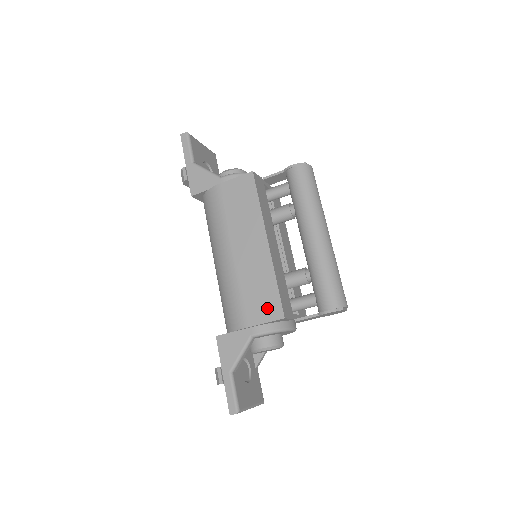
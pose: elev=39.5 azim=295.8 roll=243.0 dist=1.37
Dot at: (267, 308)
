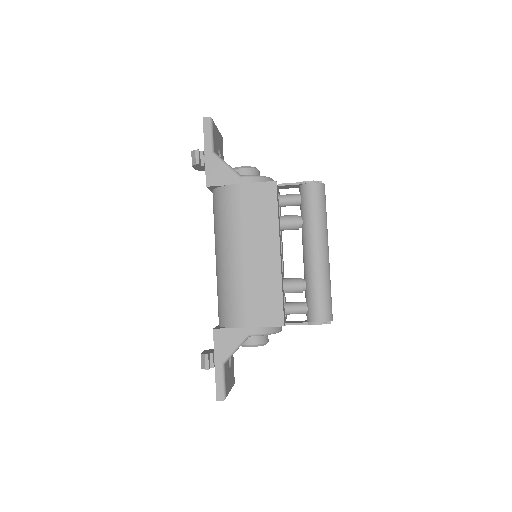
Dot at: (269, 314)
